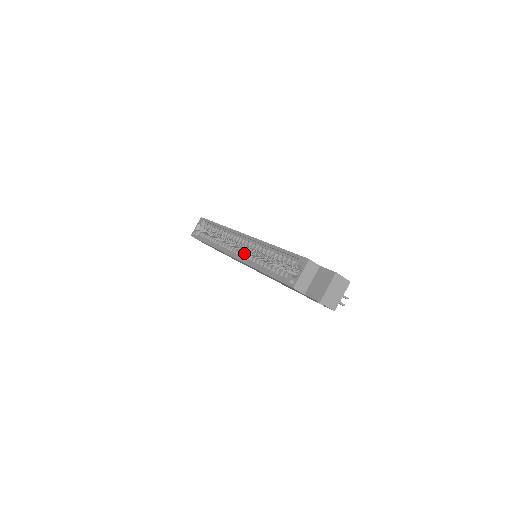
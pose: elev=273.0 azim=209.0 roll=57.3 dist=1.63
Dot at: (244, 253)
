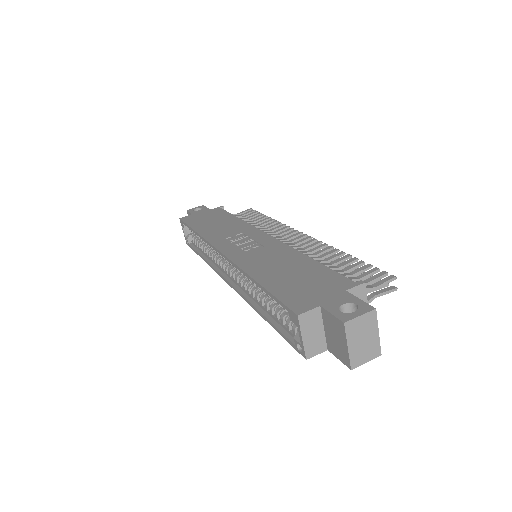
Dot at: (236, 278)
